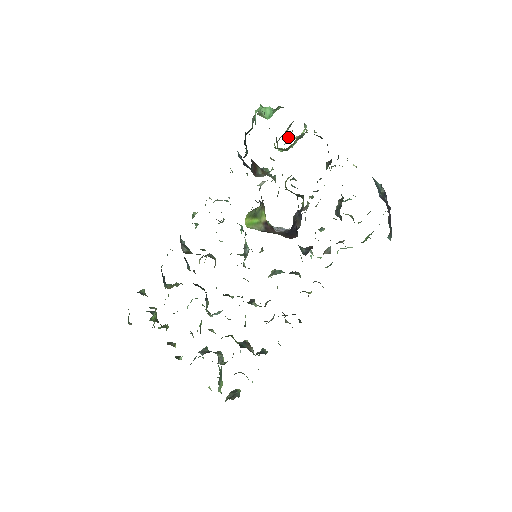
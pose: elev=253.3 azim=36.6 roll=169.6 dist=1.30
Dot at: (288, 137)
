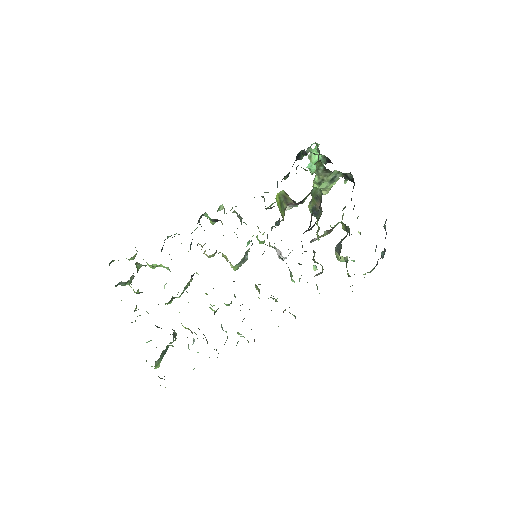
Dot at: occluded
